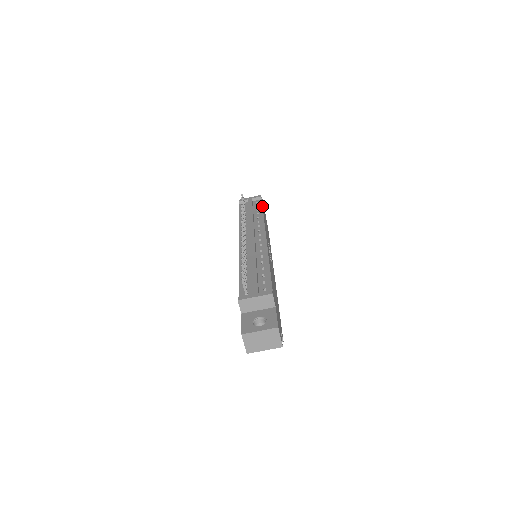
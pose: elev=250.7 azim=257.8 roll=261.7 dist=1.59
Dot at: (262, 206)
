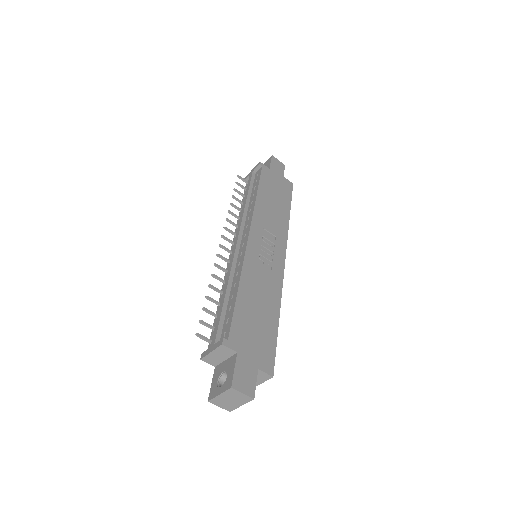
Dot at: (259, 180)
